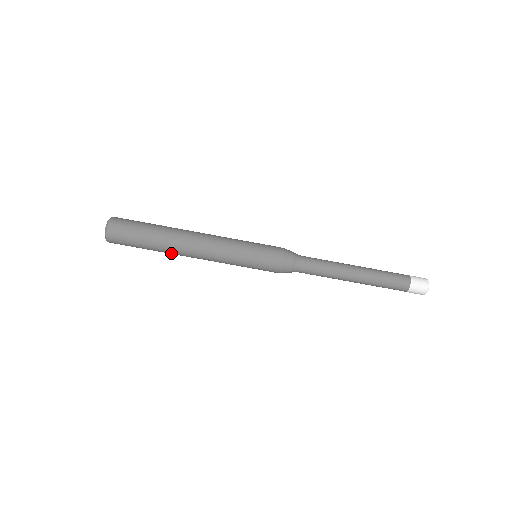
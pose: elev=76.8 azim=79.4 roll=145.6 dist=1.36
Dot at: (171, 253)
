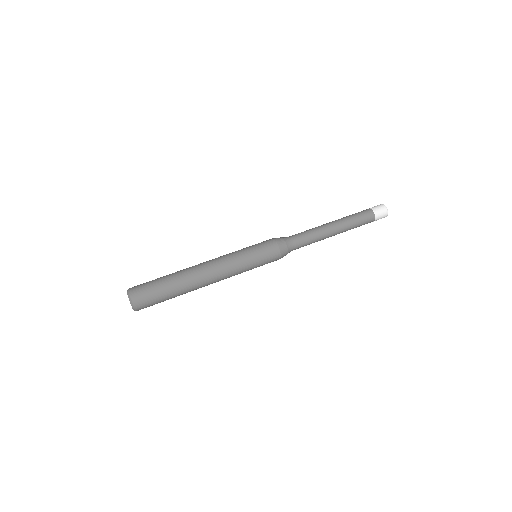
Dot at: (191, 289)
